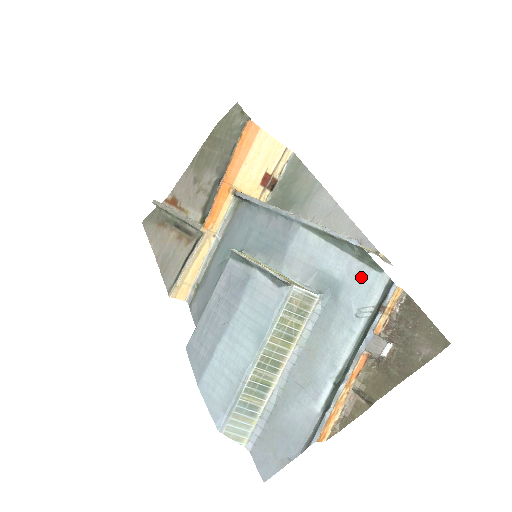
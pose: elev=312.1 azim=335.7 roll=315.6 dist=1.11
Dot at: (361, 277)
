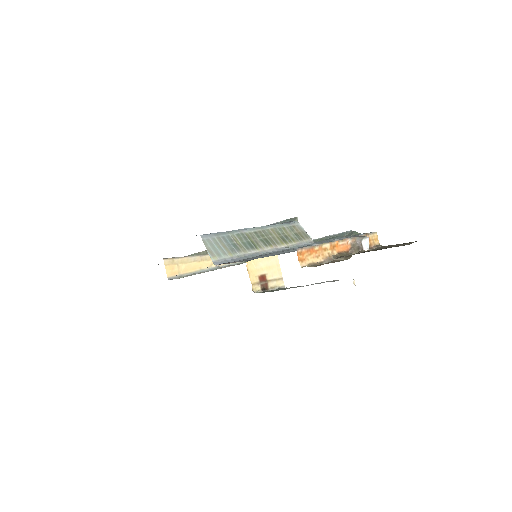
Dot at: occluded
